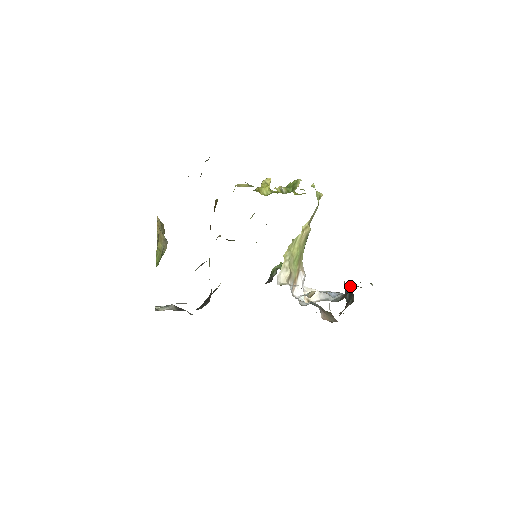
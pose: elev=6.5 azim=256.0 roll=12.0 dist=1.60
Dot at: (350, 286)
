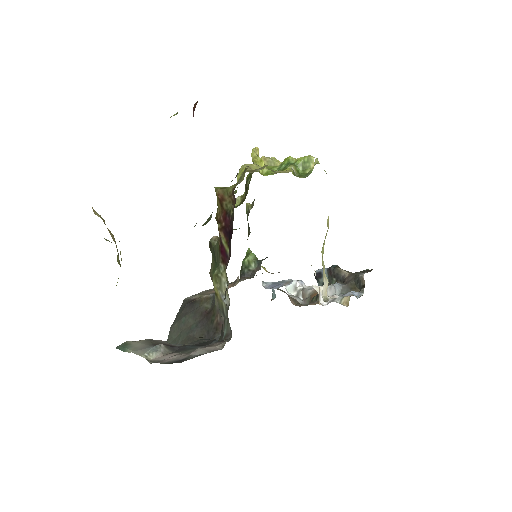
Dot at: (334, 270)
